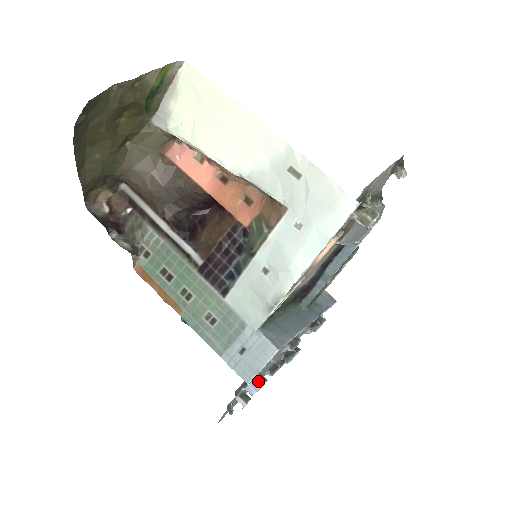
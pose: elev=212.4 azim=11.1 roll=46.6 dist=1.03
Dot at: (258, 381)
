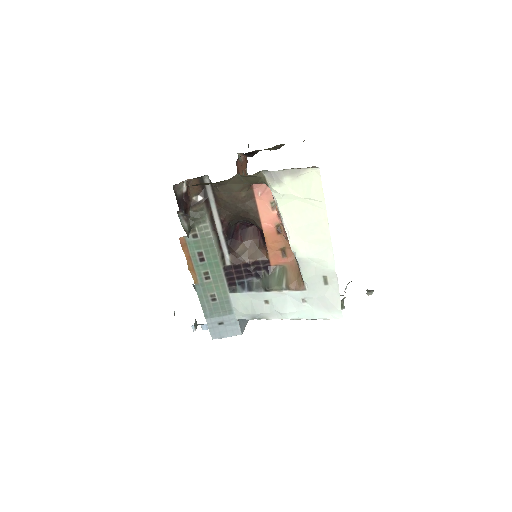
Dot at: occluded
